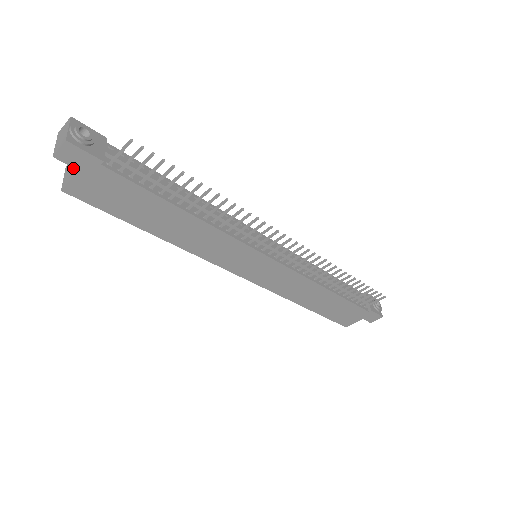
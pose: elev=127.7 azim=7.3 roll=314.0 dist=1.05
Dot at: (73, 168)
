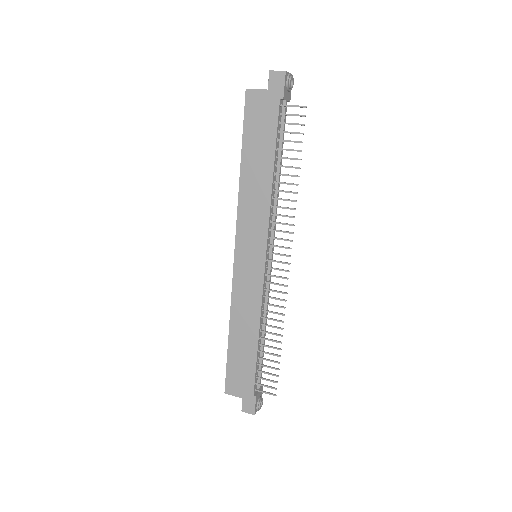
Dot at: occluded
